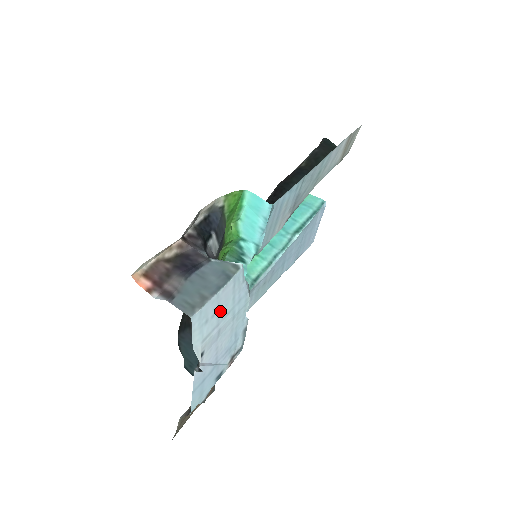
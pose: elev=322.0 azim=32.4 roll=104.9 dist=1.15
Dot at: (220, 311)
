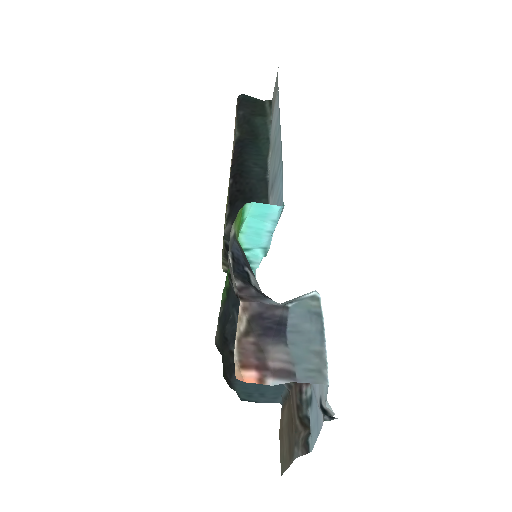
Dot at: occluded
